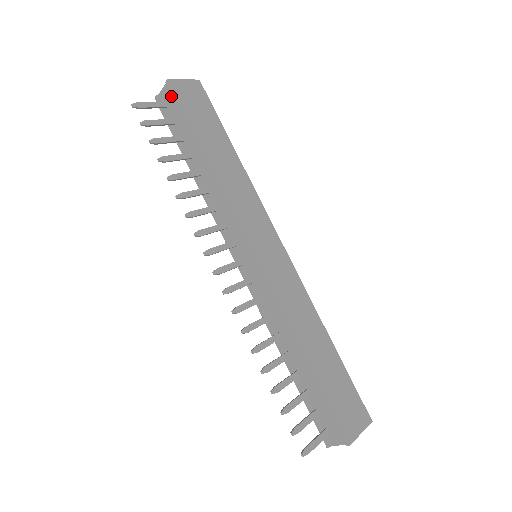
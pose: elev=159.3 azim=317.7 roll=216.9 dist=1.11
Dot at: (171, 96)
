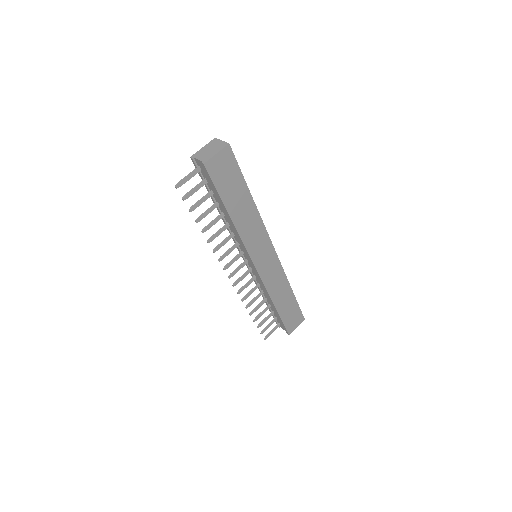
Dot at: (206, 170)
